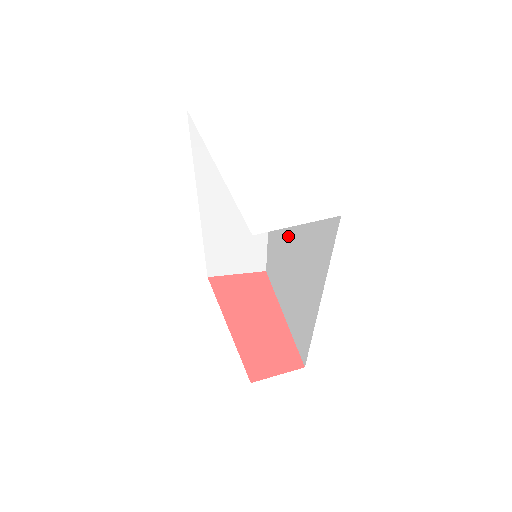
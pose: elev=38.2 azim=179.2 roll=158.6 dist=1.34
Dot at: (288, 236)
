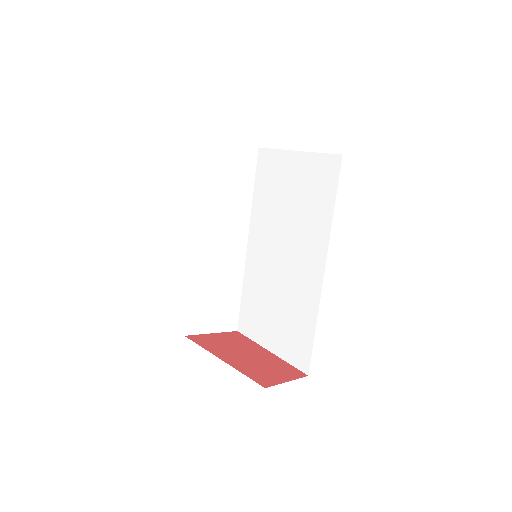
Dot at: (276, 245)
